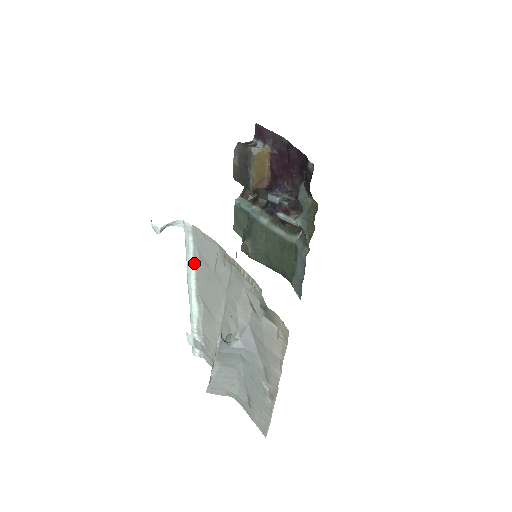
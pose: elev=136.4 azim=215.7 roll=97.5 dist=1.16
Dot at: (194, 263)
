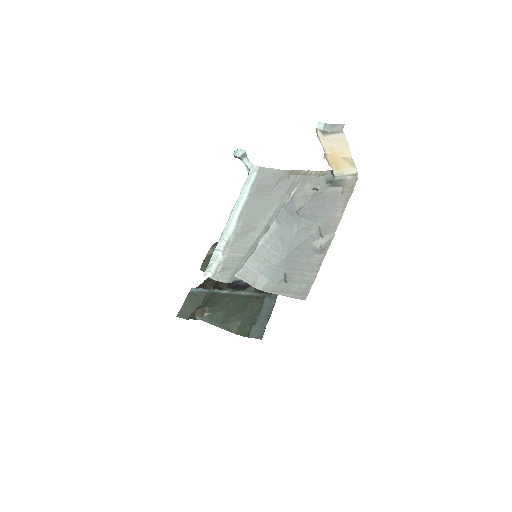
Dot at: (249, 191)
